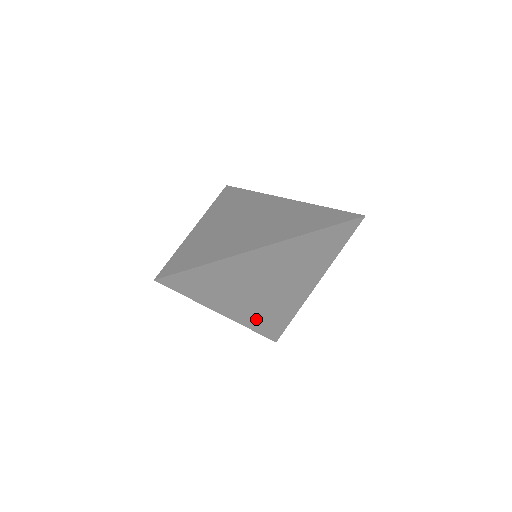
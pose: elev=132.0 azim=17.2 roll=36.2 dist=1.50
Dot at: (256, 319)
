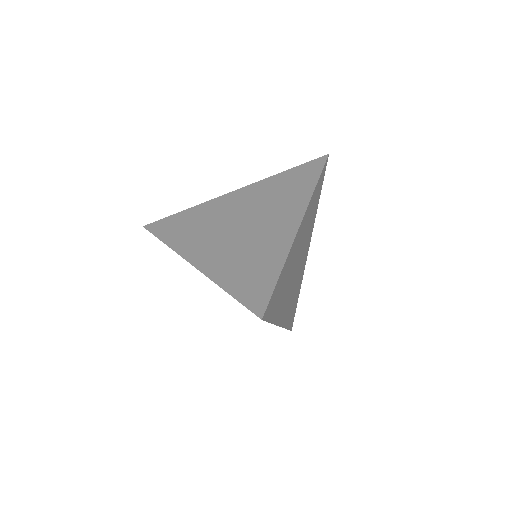
Dot at: (289, 314)
